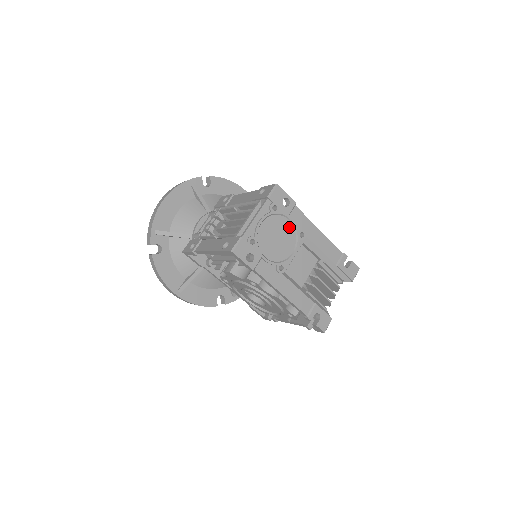
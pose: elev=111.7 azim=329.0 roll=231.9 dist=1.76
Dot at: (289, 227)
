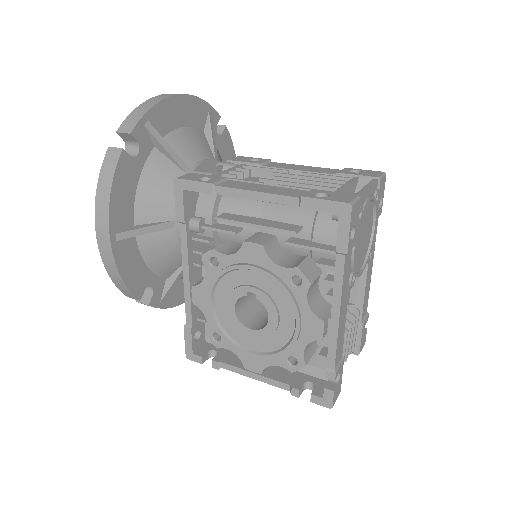
Dot at: (370, 234)
